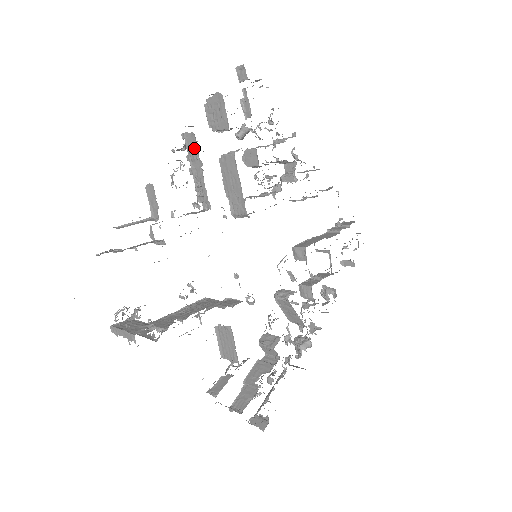
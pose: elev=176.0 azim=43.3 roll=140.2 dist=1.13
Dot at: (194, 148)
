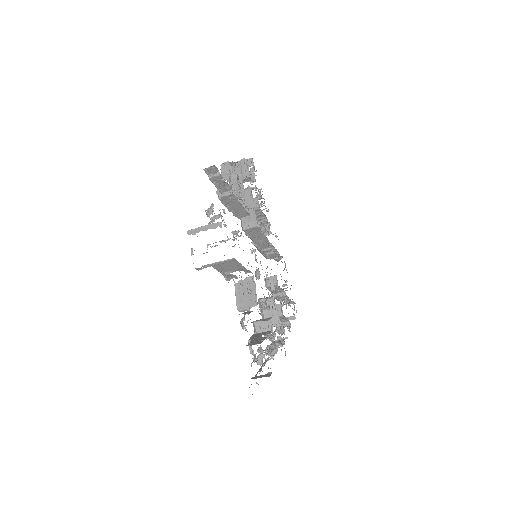
Dot at: (238, 169)
